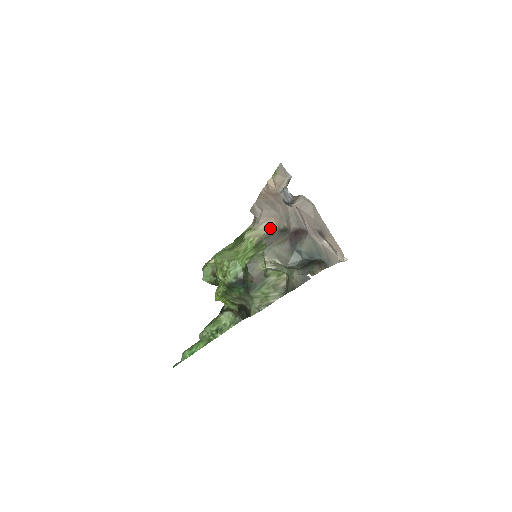
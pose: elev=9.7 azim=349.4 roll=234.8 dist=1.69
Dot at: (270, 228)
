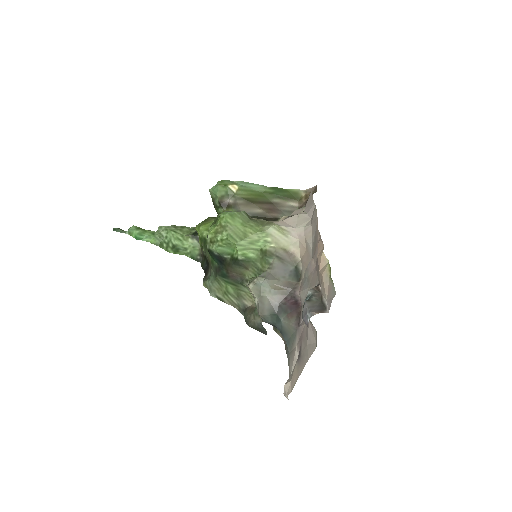
Dot at: (294, 251)
